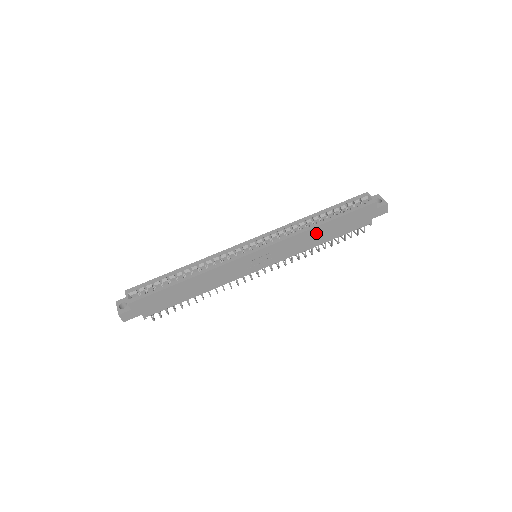
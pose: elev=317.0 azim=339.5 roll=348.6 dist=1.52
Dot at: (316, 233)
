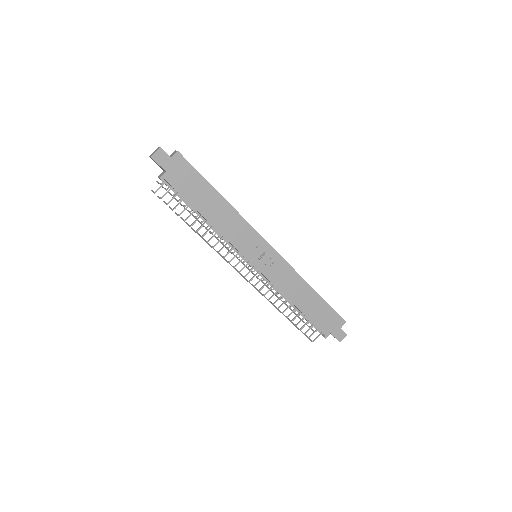
Dot at: (303, 290)
